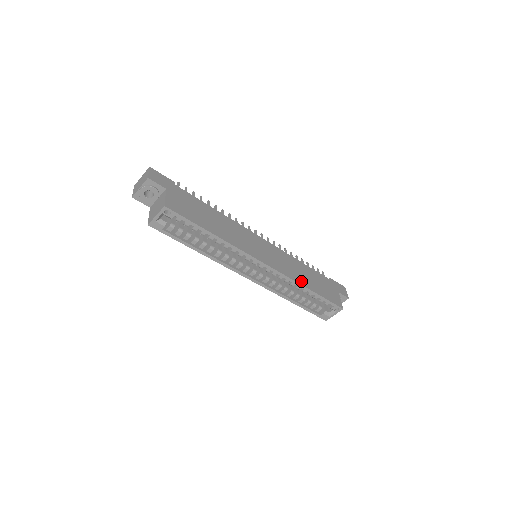
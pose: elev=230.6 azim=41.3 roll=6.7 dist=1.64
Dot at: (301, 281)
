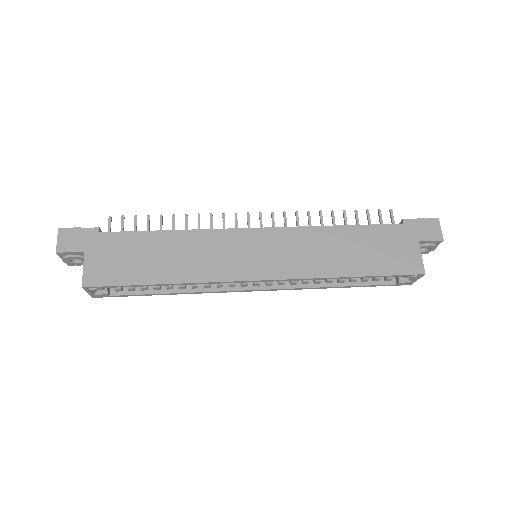
Dot at: (331, 270)
